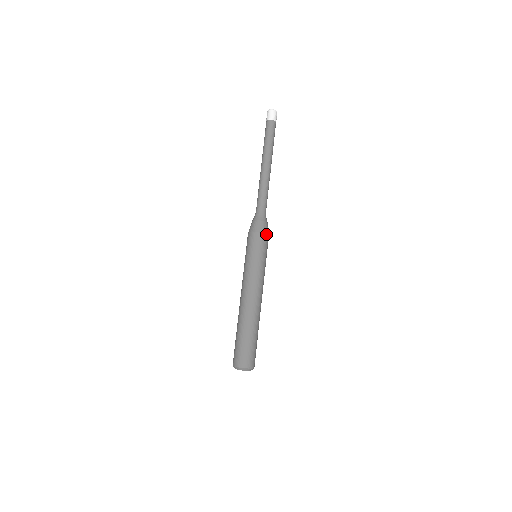
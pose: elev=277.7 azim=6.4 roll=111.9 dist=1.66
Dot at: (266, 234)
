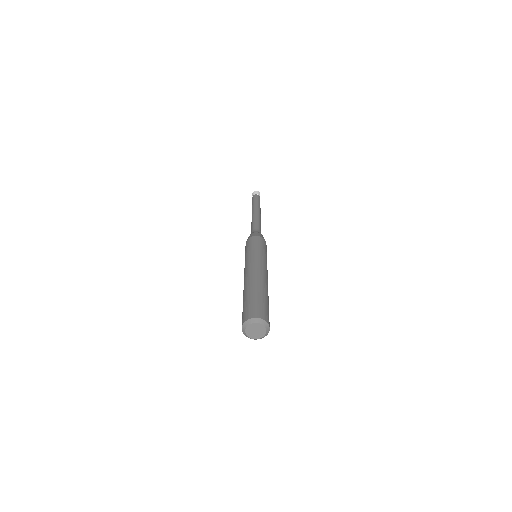
Dot at: occluded
